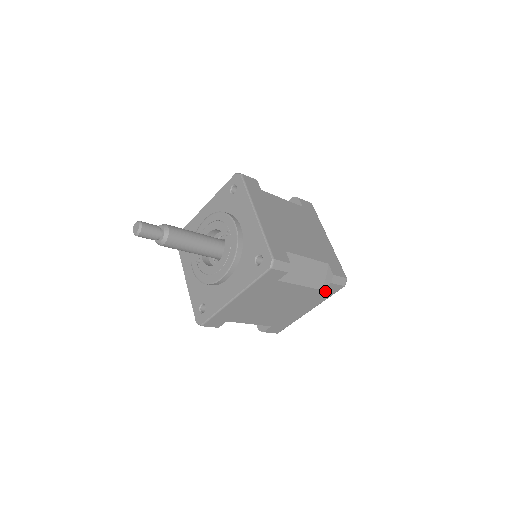
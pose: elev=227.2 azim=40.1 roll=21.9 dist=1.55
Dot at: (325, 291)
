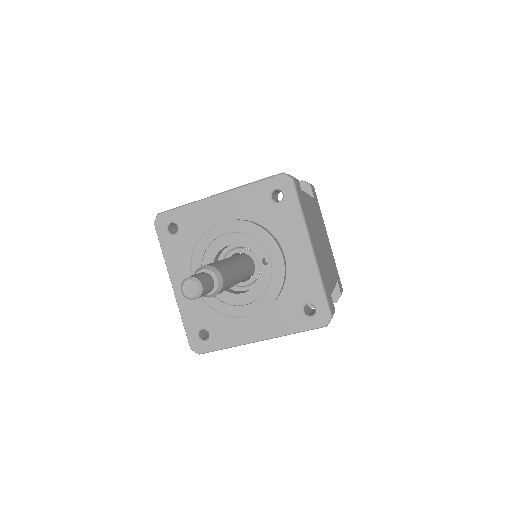
Dot at: occluded
